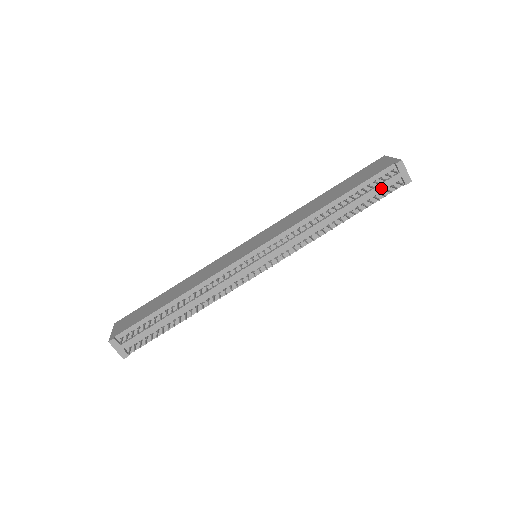
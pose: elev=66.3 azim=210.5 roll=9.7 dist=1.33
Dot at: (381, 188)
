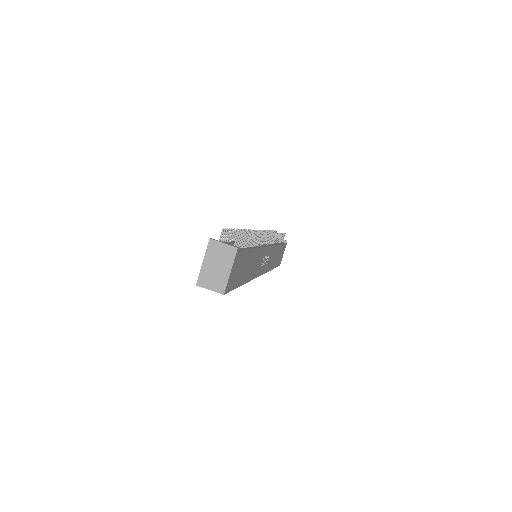
Dot at: occluded
